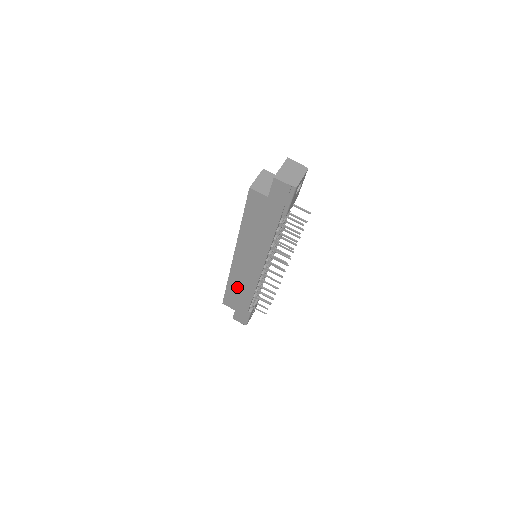
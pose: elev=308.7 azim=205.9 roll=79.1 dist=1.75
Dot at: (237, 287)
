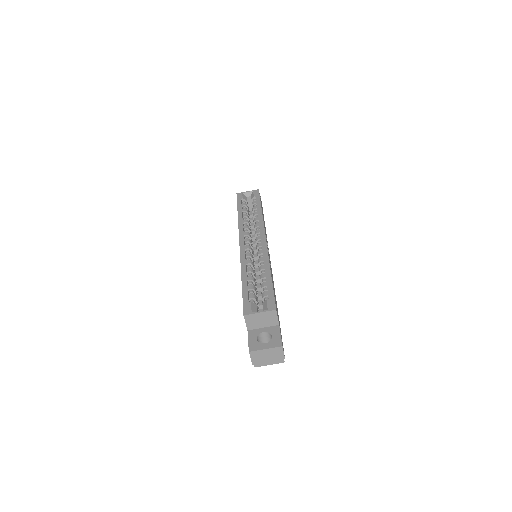
Dot at: occluded
